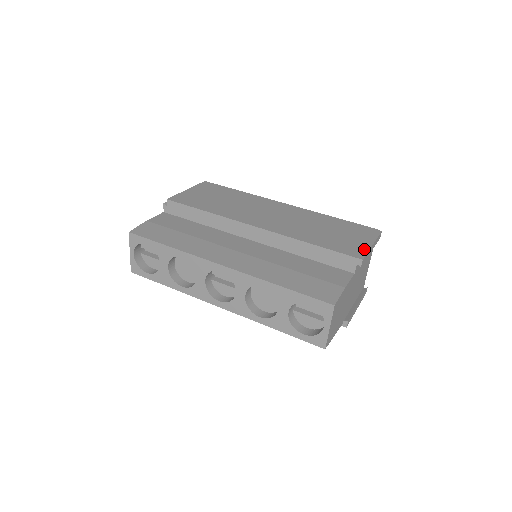
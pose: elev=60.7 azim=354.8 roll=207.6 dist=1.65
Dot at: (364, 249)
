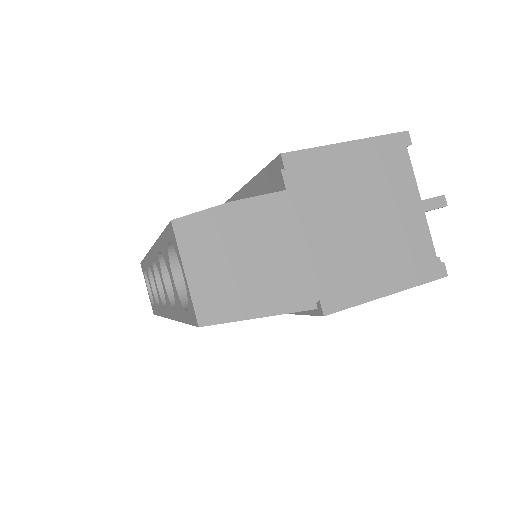
Dot at: (315, 149)
